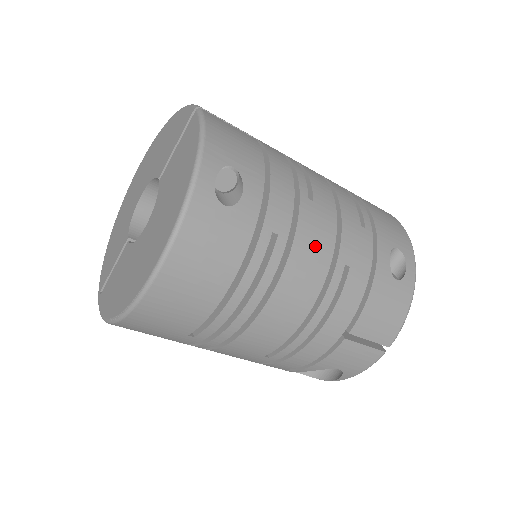
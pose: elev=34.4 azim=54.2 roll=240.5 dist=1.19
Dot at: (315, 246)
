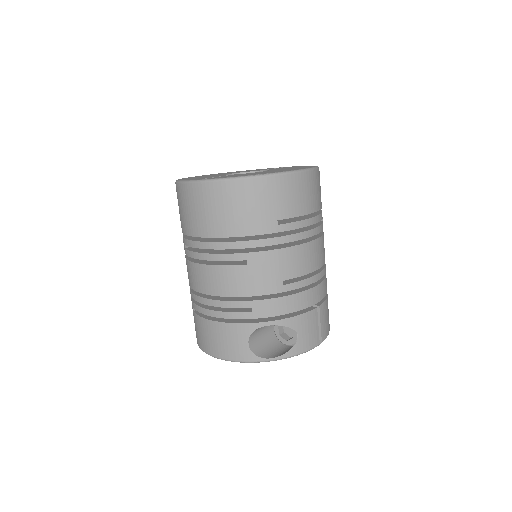
Dot at: occluded
